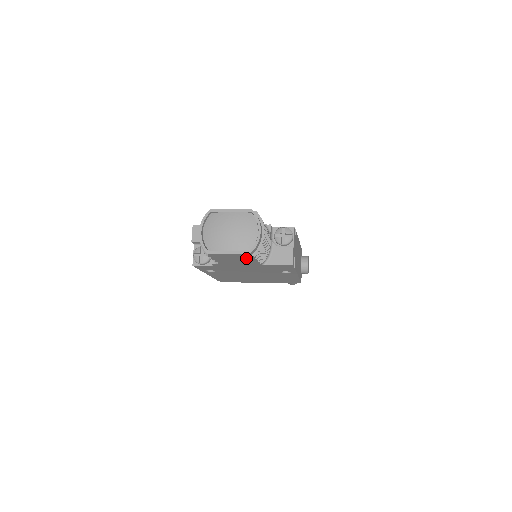
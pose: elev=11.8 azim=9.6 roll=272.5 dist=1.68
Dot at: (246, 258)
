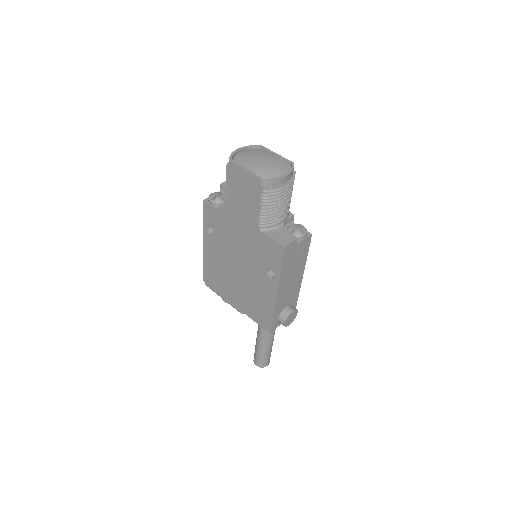
Dot at: (254, 195)
